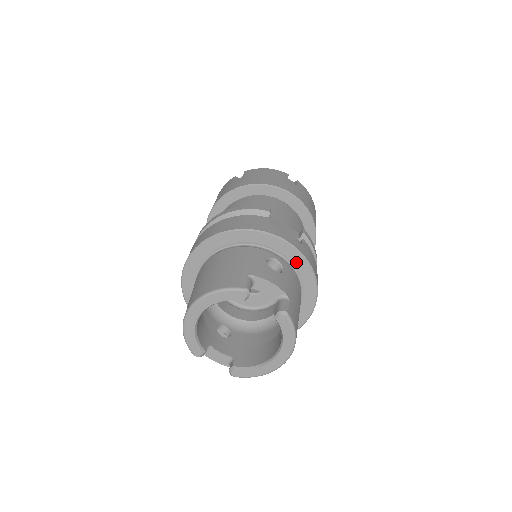
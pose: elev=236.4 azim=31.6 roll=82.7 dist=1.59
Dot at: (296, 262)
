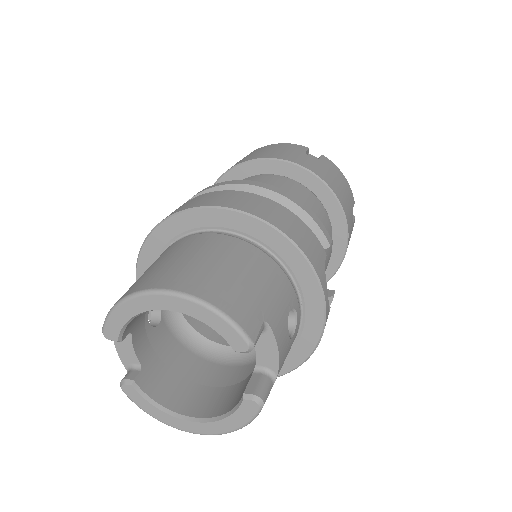
Dot at: (308, 331)
